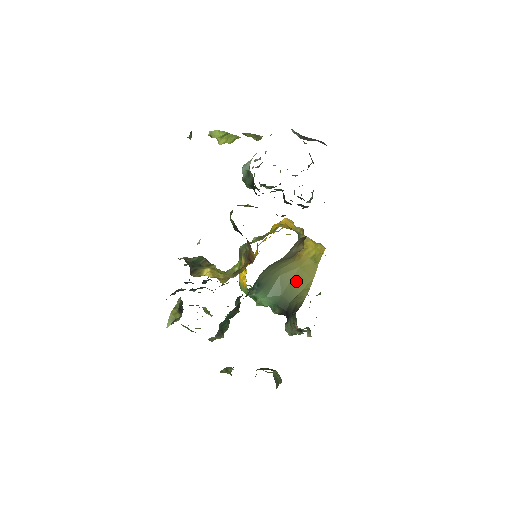
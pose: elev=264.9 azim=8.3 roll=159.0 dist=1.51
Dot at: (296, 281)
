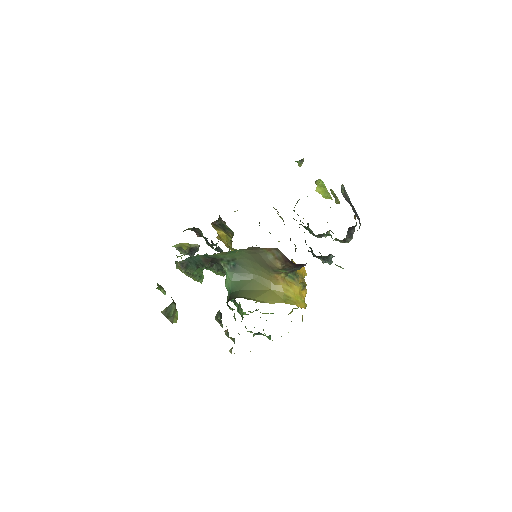
Dot at: (258, 292)
